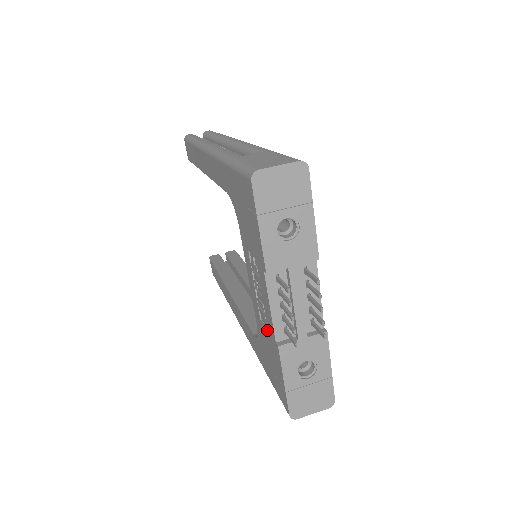
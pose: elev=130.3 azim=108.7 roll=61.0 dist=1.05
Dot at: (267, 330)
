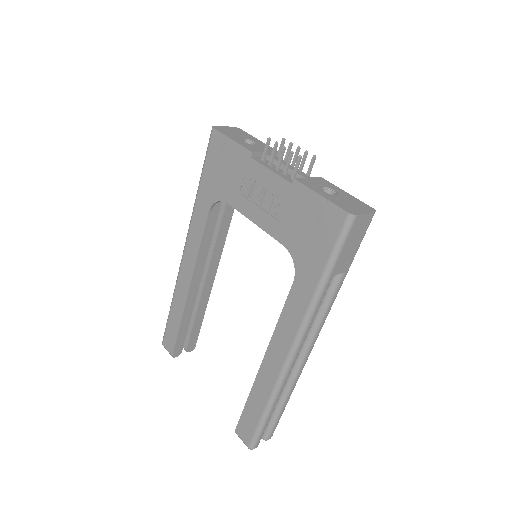
Dot at: (285, 204)
